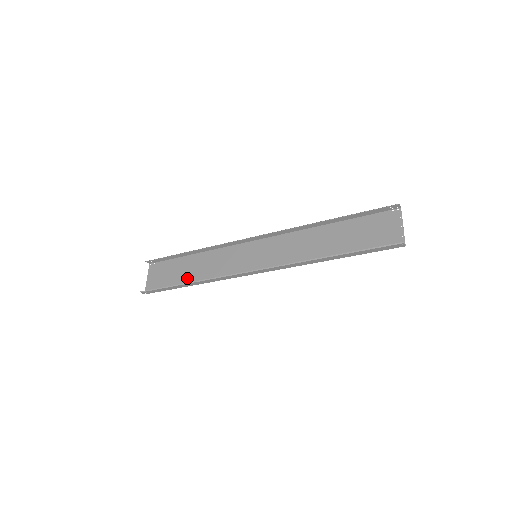
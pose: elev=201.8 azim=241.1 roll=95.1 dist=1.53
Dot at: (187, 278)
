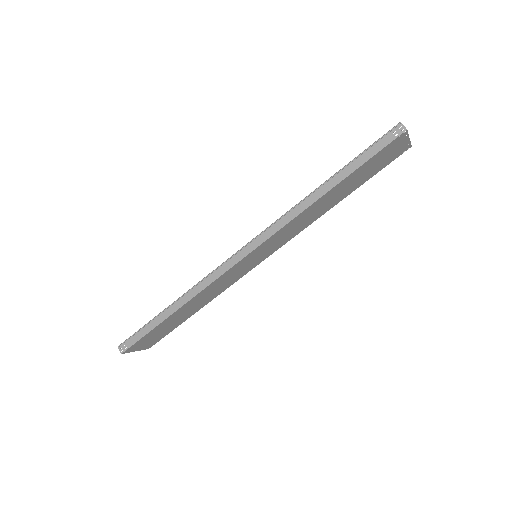
Dot at: (176, 315)
